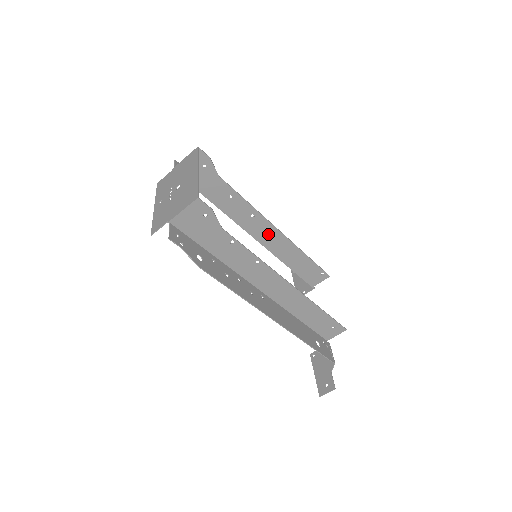
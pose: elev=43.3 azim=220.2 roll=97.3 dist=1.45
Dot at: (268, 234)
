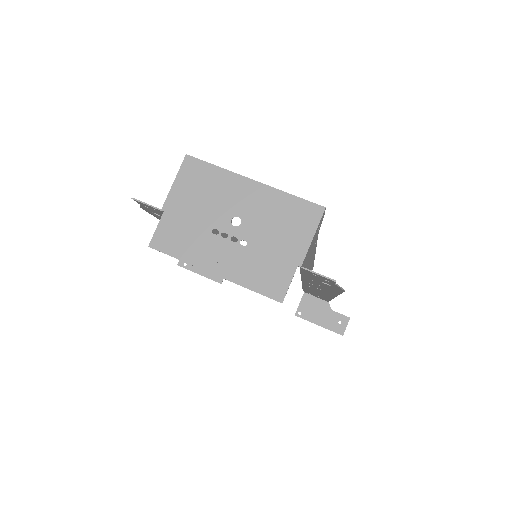
Dot at: (217, 230)
